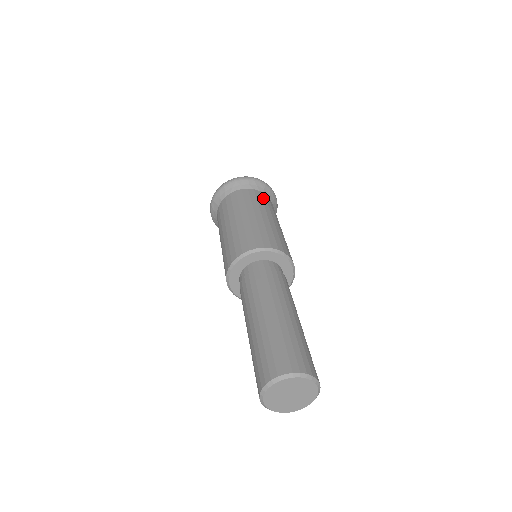
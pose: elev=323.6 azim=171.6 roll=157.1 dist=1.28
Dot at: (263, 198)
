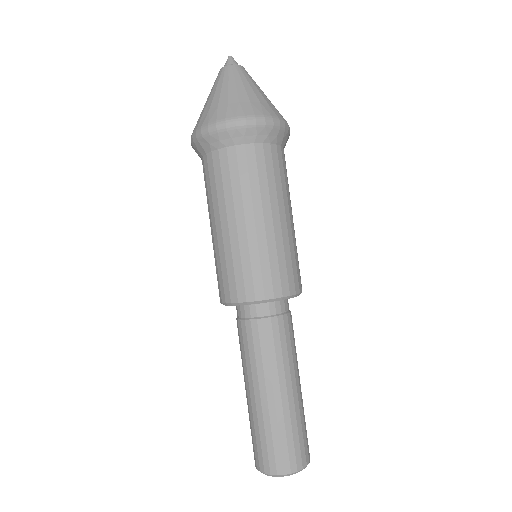
Dot at: (275, 163)
